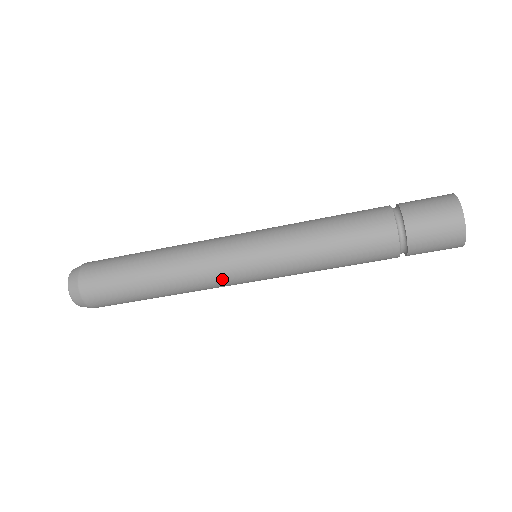
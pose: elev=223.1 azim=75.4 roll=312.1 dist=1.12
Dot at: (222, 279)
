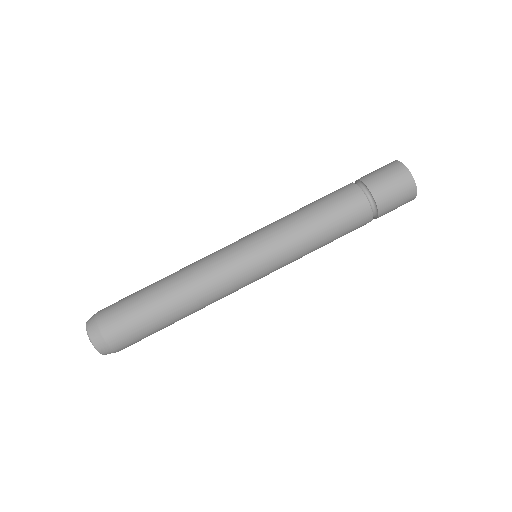
Dot at: (224, 259)
